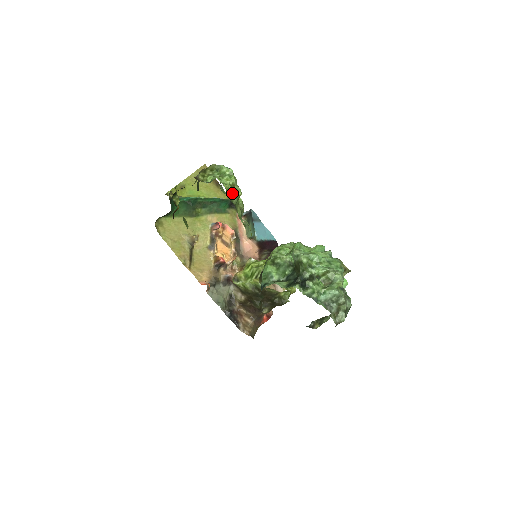
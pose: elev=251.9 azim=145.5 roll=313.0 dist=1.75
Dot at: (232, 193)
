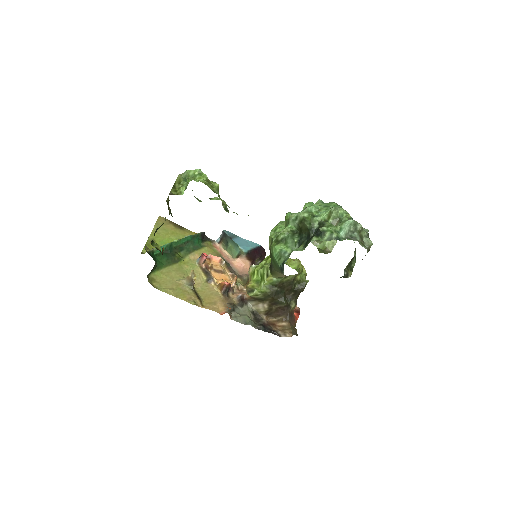
Dot at: (211, 187)
